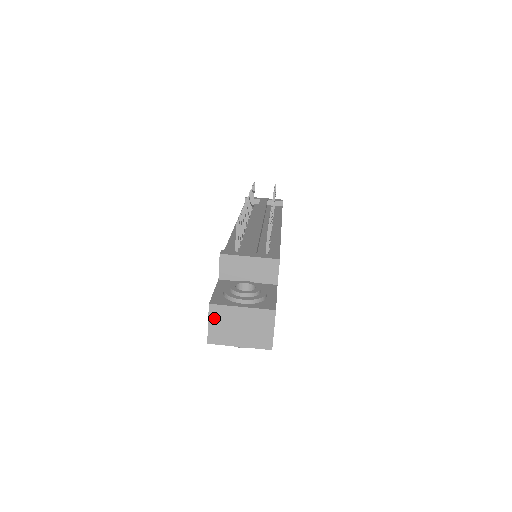
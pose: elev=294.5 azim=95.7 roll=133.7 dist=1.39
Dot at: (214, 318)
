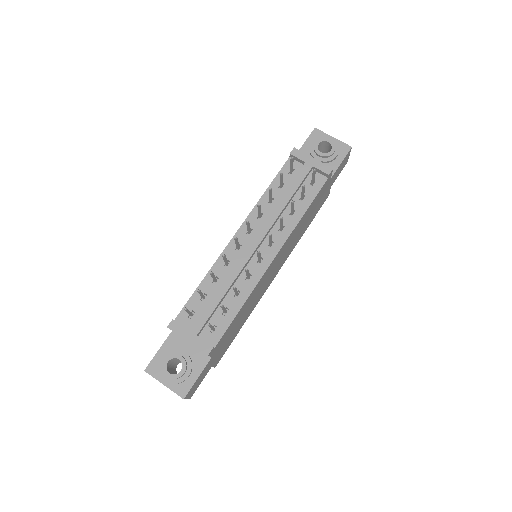
Dot at: occluded
